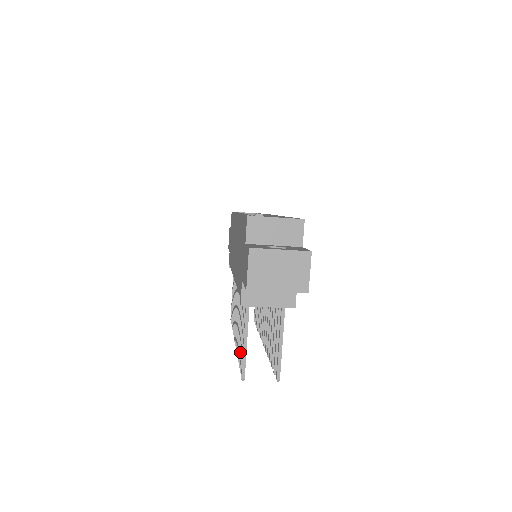
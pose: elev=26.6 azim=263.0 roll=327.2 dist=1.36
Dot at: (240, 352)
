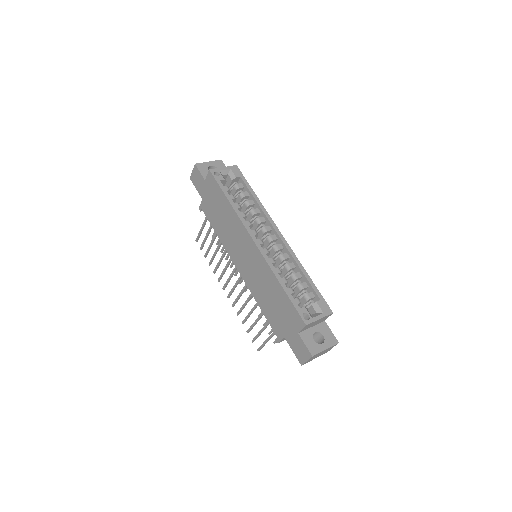
Dot at: (251, 329)
